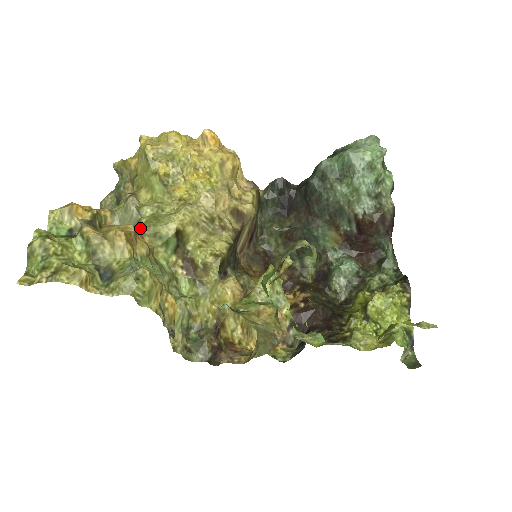
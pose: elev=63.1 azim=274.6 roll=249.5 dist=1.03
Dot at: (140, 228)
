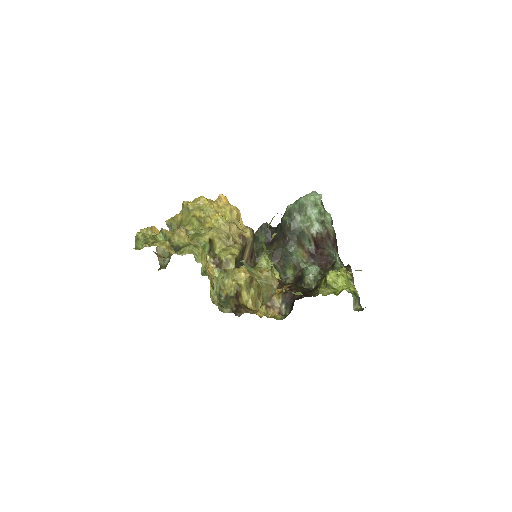
Dot at: occluded
